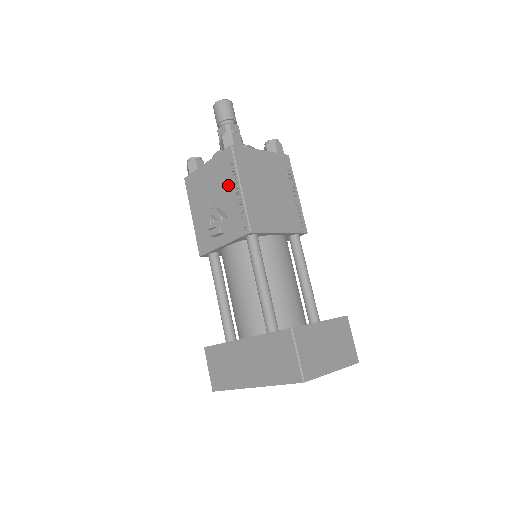
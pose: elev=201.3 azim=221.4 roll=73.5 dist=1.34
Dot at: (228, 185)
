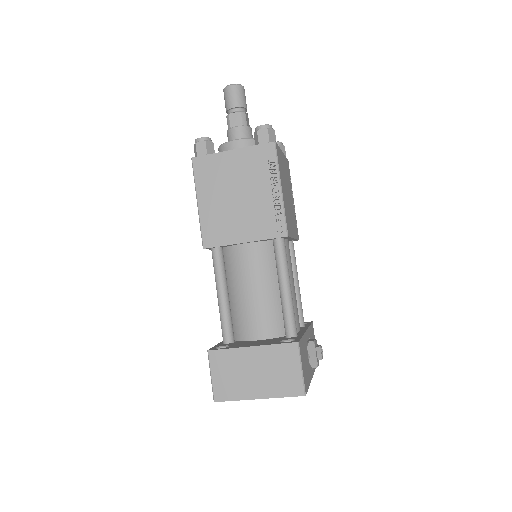
Dot at: occluded
